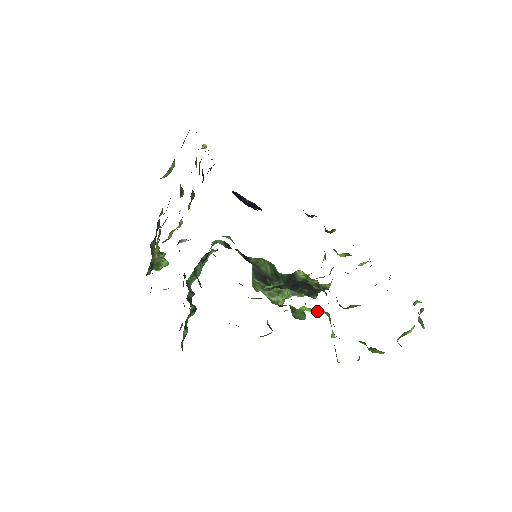
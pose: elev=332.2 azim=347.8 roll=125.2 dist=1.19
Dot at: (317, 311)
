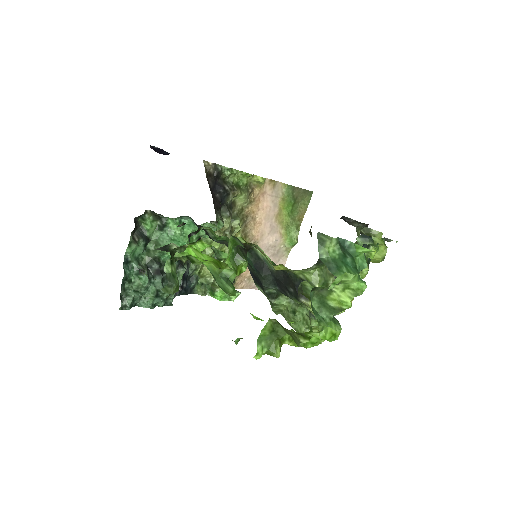
Dot at: (220, 264)
